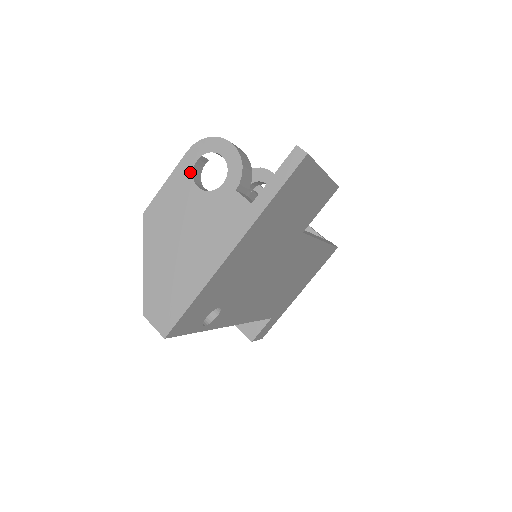
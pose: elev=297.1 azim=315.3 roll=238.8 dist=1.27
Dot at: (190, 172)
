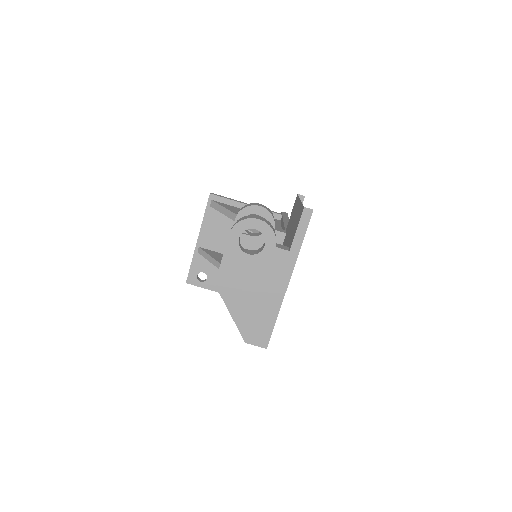
Dot at: (238, 247)
